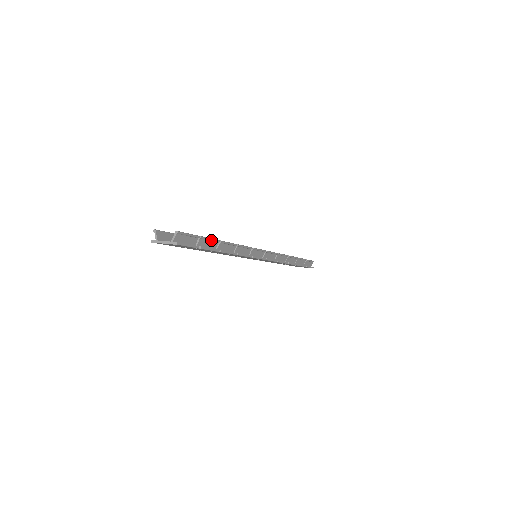
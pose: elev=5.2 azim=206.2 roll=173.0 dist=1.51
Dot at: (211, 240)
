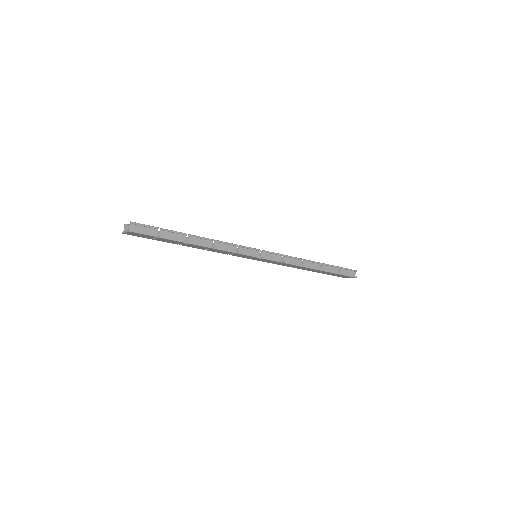
Dot at: (175, 232)
